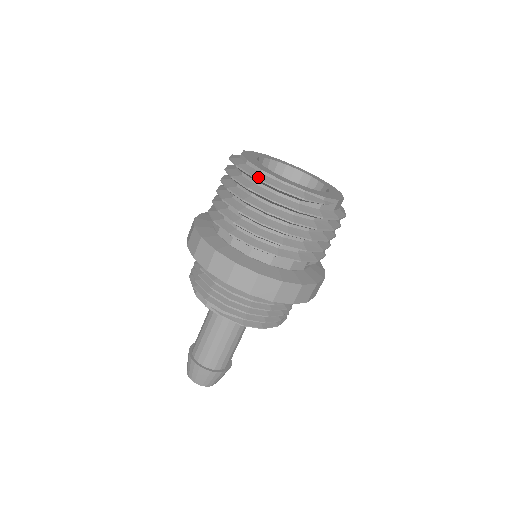
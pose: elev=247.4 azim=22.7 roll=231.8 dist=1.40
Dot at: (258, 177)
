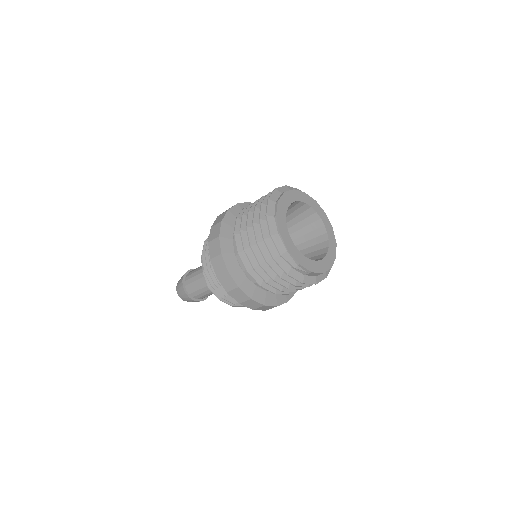
Dot at: (268, 219)
